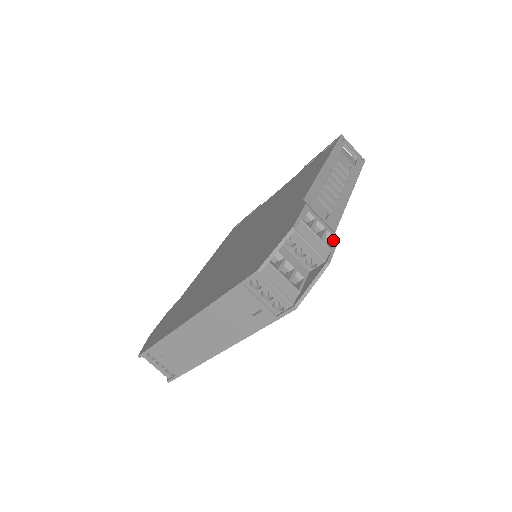
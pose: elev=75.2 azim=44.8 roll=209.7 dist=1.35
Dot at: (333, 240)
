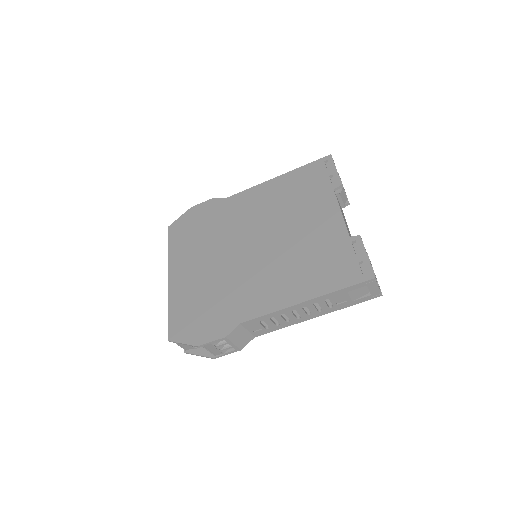
Dot at: (233, 351)
